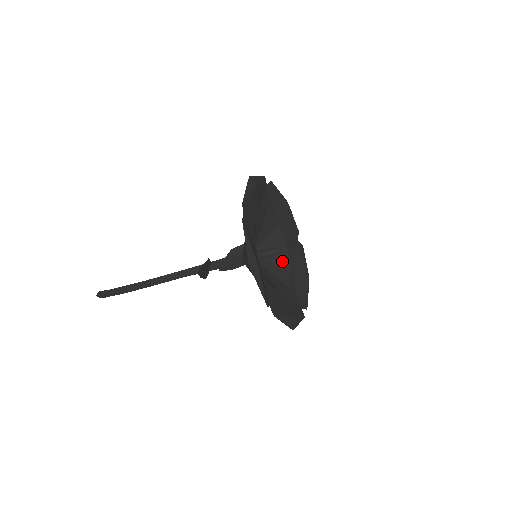
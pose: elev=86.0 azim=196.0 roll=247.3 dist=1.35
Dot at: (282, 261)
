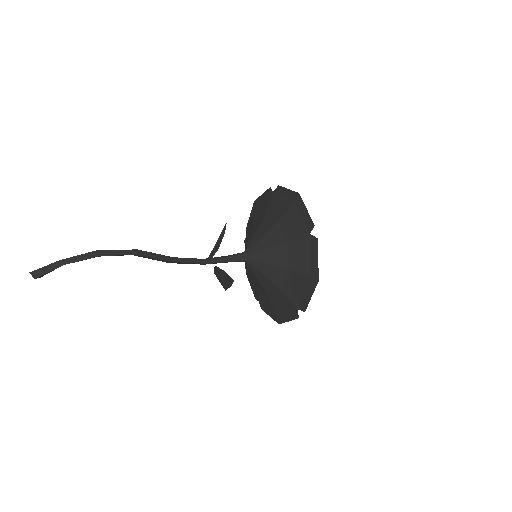
Dot at: occluded
